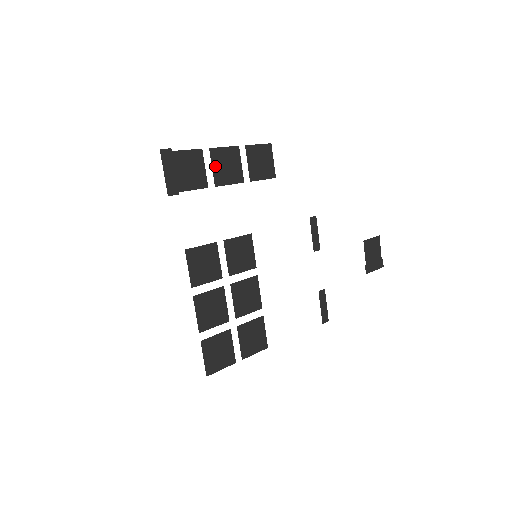
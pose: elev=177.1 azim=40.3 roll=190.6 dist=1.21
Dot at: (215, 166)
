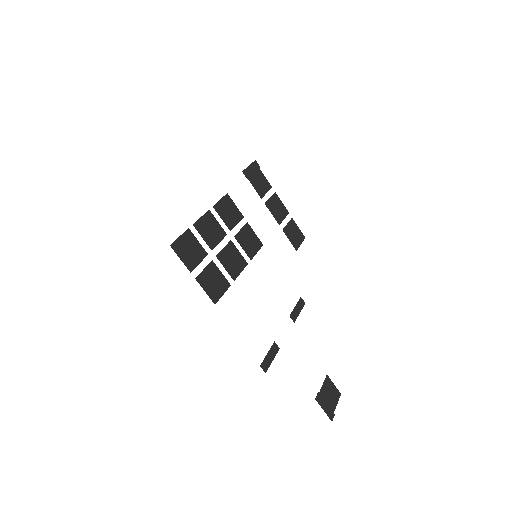
Dot at: (272, 200)
